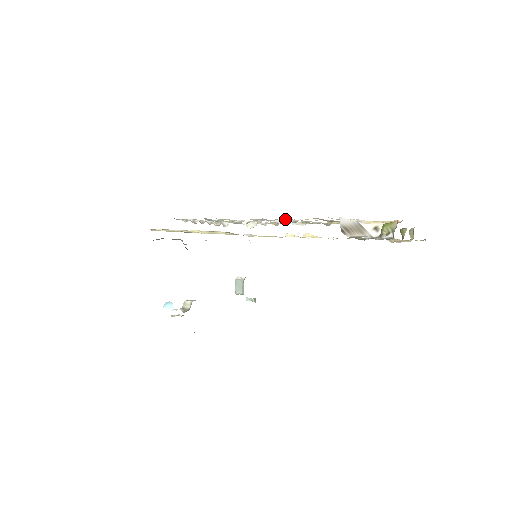
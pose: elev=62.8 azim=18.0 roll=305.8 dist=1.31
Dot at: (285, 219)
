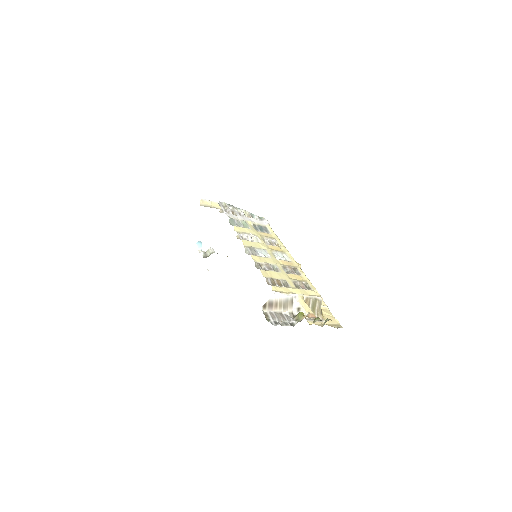
Dot at: (258, 265)
